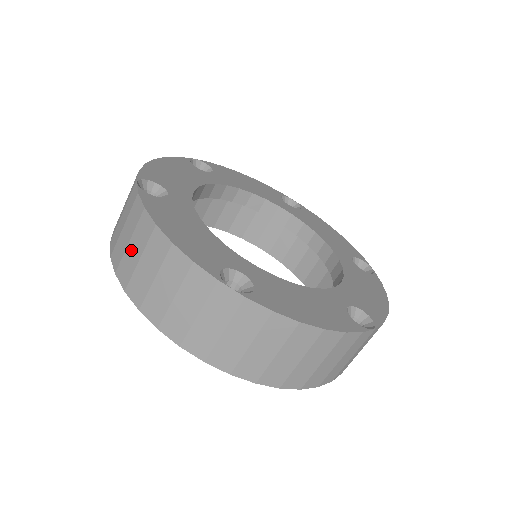
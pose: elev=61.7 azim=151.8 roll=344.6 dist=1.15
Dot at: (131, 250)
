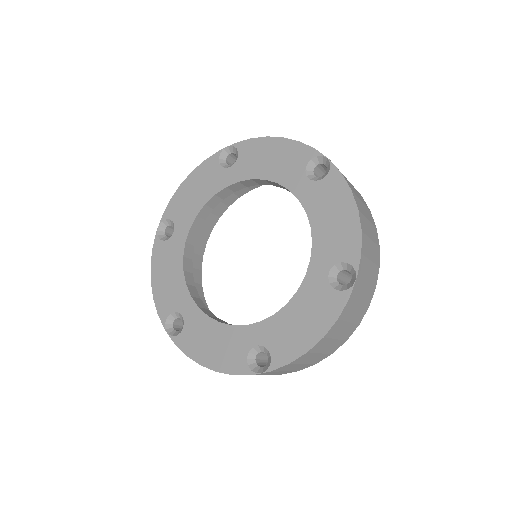
Dot at: occluded
